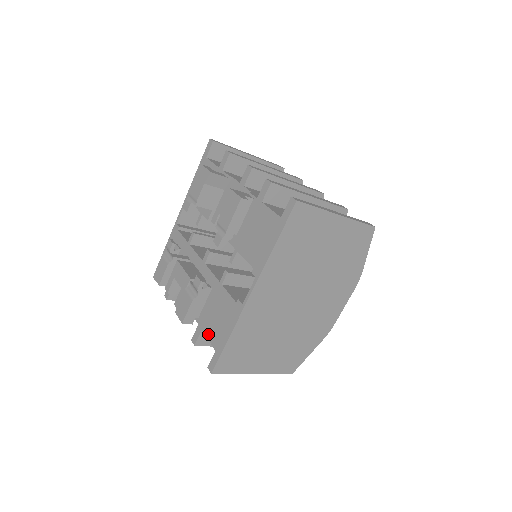
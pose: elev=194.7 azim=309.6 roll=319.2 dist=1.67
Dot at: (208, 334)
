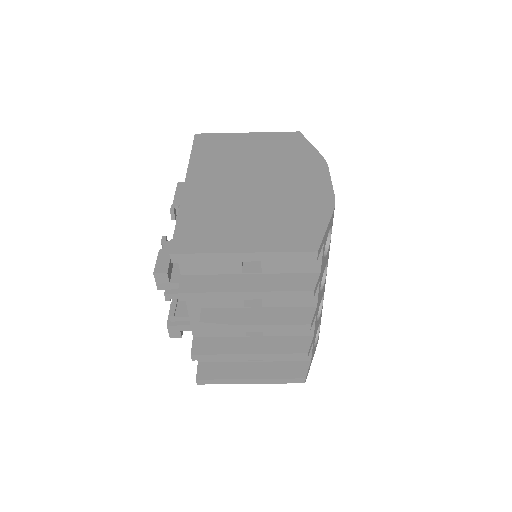
Dot at: occluded
